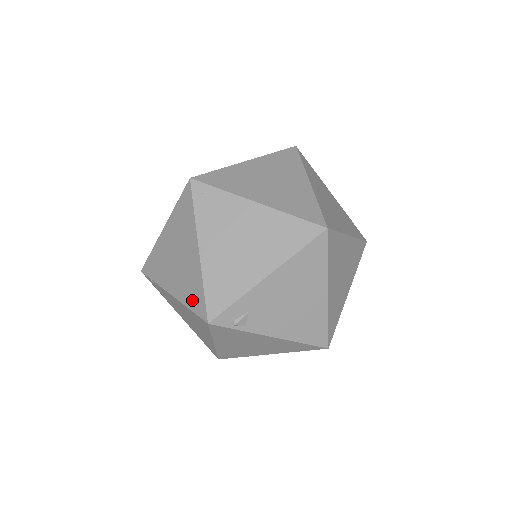
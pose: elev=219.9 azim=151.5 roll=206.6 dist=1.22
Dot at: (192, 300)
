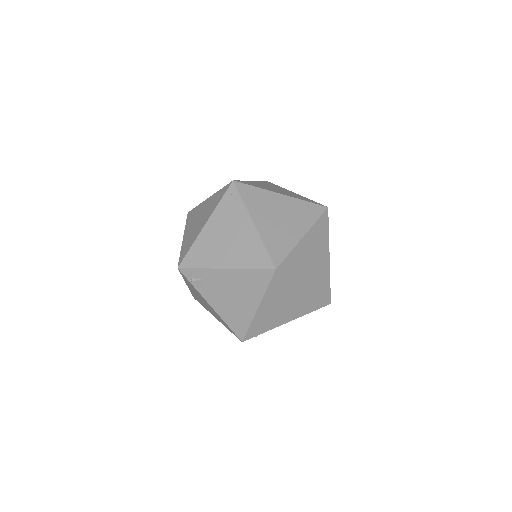
Dot at: (184, 249)
